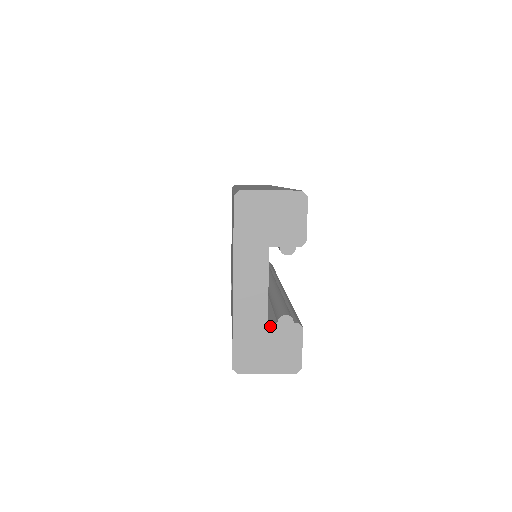
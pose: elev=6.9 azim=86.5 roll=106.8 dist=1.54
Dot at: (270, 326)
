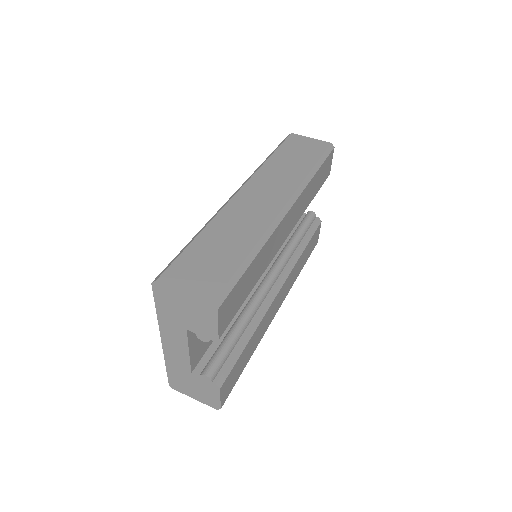
Dot at: (193, 376)
